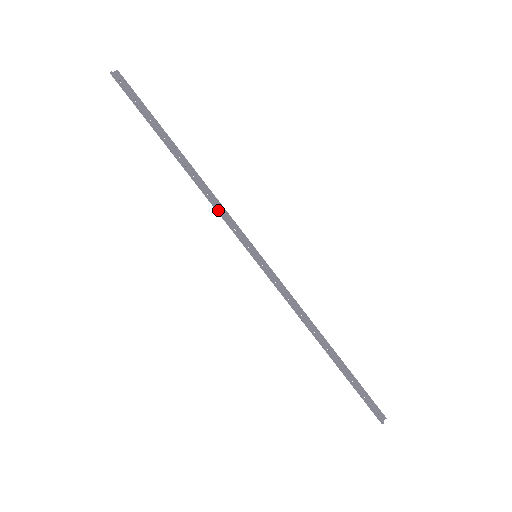
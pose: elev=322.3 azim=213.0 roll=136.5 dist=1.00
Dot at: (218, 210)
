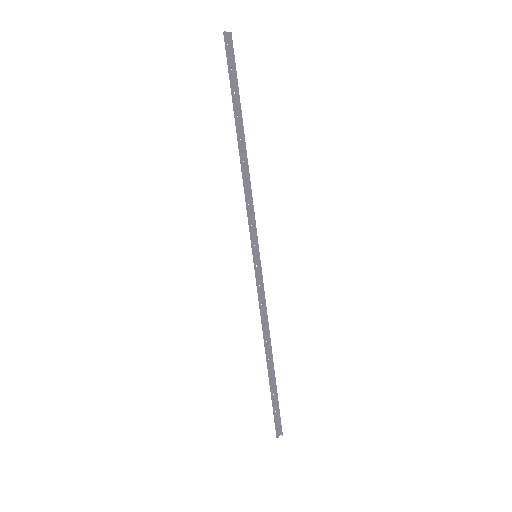
Dot at: (247, 202)
